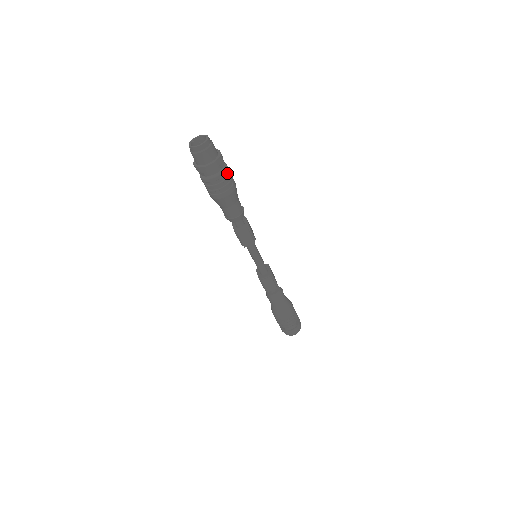
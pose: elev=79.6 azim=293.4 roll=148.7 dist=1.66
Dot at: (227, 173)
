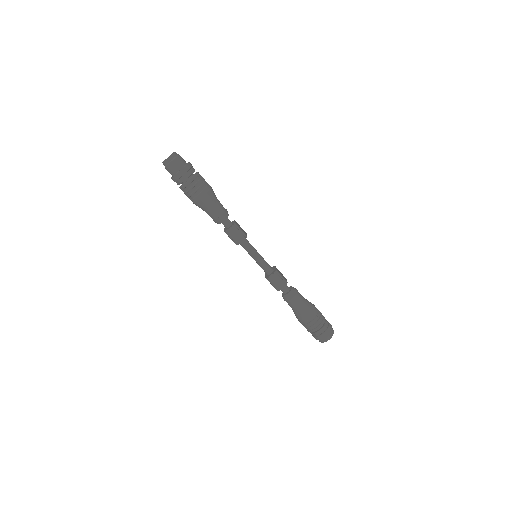
Dot at: (199, 178)
